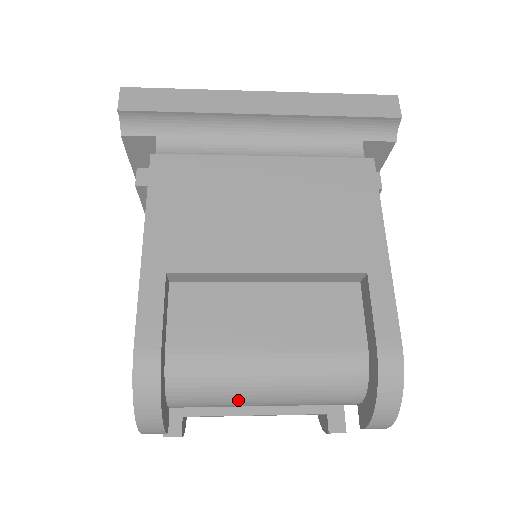
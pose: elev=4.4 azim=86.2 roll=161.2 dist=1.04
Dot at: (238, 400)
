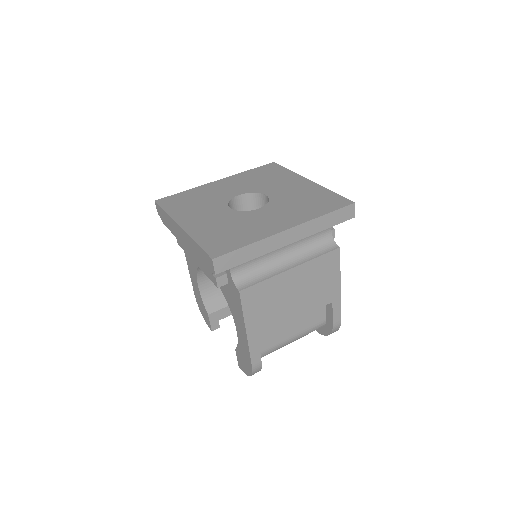
Dot at: occluded
